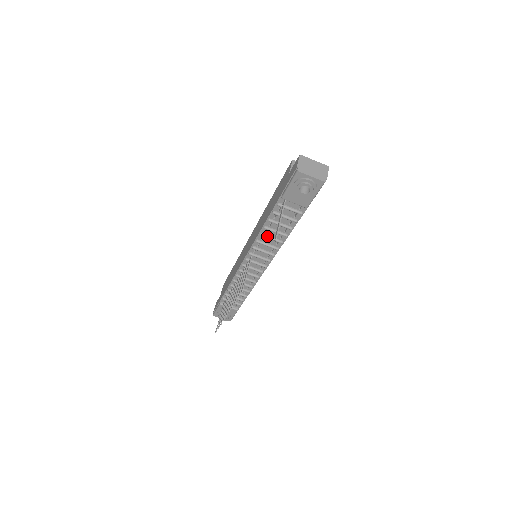
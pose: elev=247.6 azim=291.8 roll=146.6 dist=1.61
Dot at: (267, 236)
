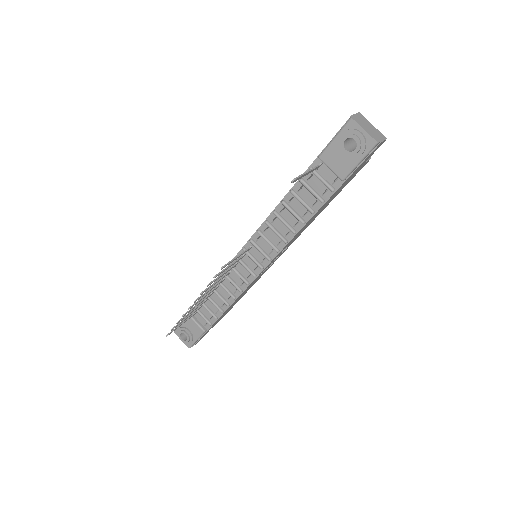
Dot at: (281, 217)
